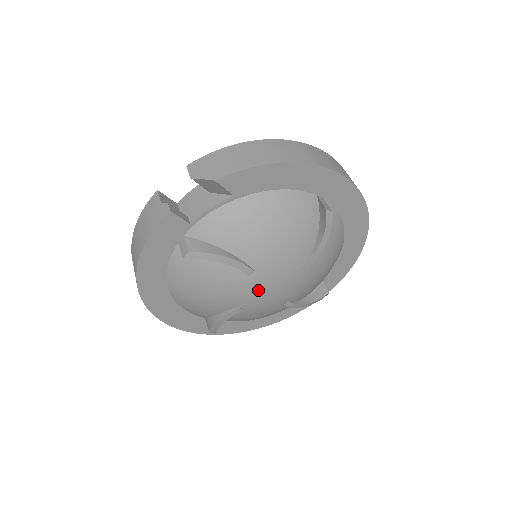
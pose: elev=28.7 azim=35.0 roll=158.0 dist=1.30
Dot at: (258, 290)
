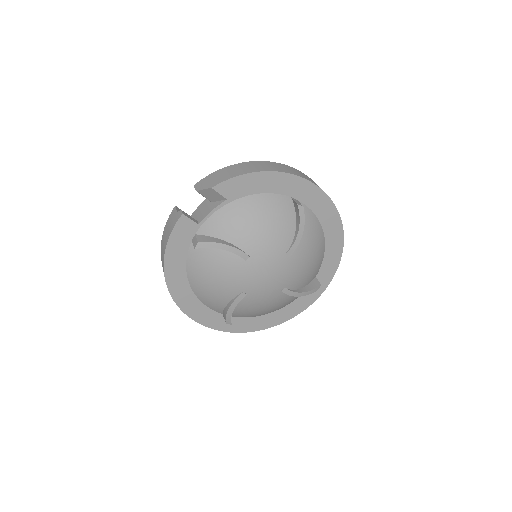
Dot at: (255, 274)
